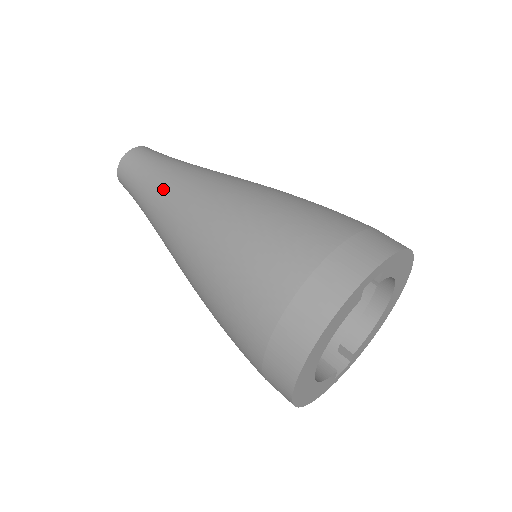
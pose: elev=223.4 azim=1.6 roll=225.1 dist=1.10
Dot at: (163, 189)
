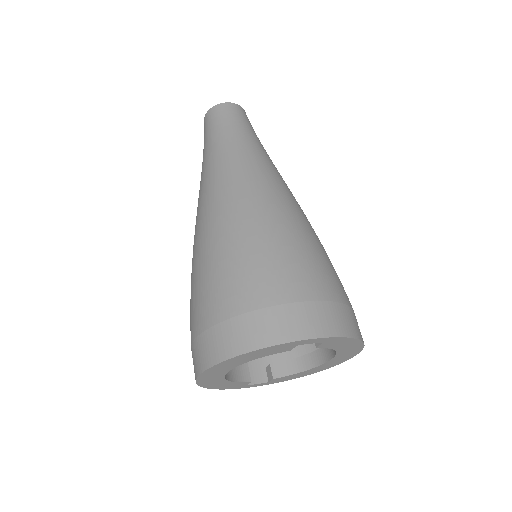
Dot at: (225, 155)
